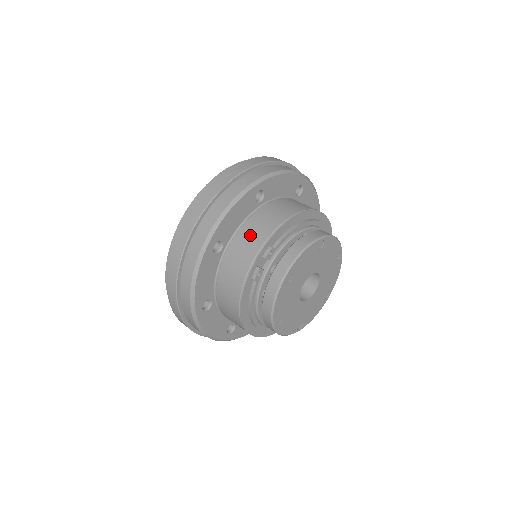
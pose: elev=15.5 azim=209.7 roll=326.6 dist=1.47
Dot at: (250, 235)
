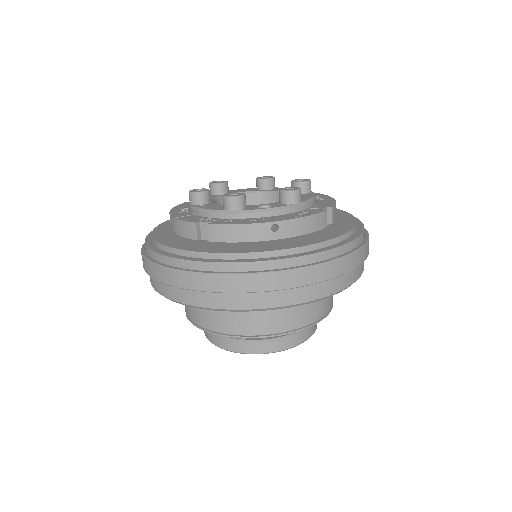
Dot at: occluded
